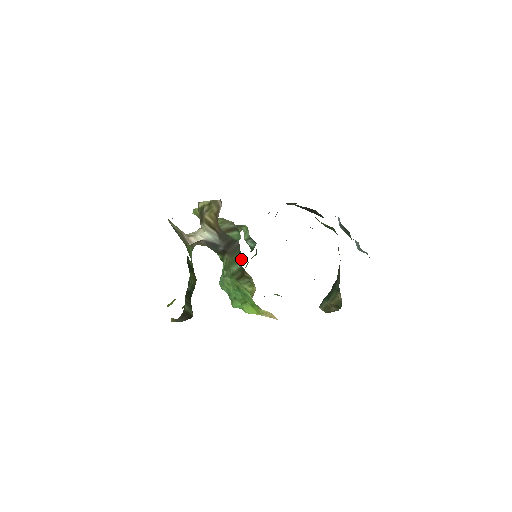
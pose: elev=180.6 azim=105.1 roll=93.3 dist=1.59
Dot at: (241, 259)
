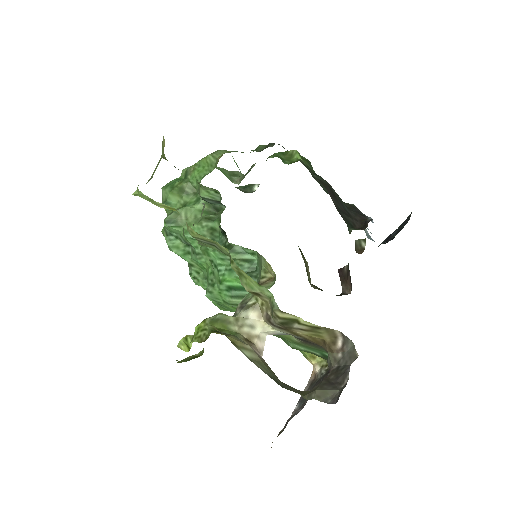
Dot at: occluded
